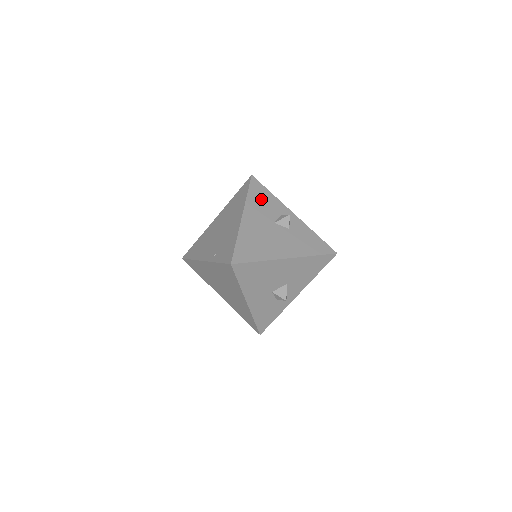
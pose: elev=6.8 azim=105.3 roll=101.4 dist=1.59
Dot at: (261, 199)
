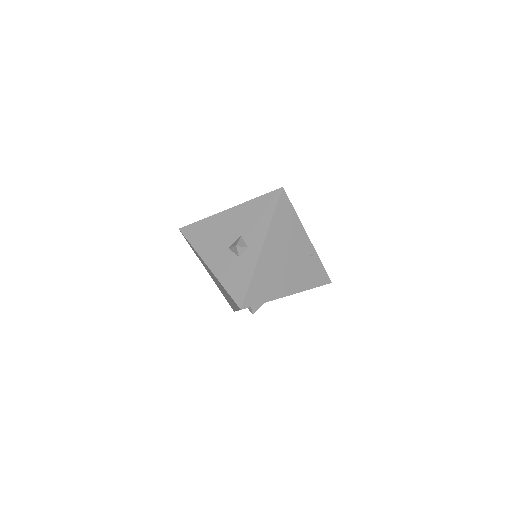
Dot at: occluded
